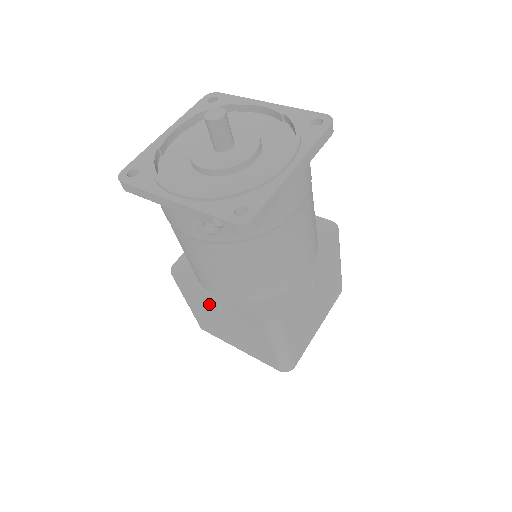
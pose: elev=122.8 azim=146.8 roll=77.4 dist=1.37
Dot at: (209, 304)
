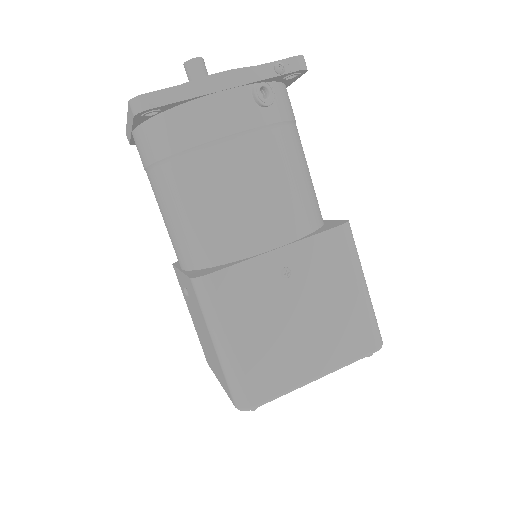
Dot at: (267, 285)
